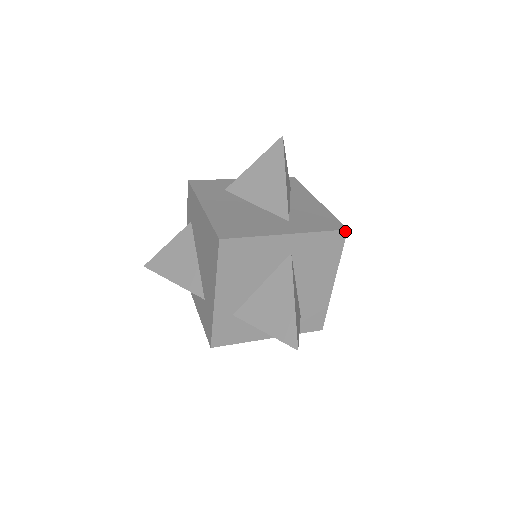
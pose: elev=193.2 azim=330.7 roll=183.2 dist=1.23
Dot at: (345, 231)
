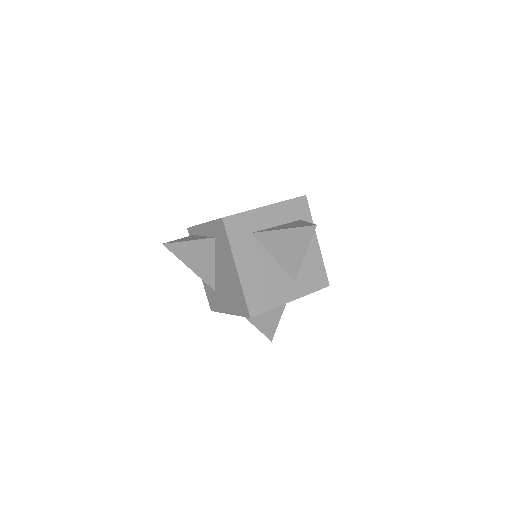
Dot at: occluded
